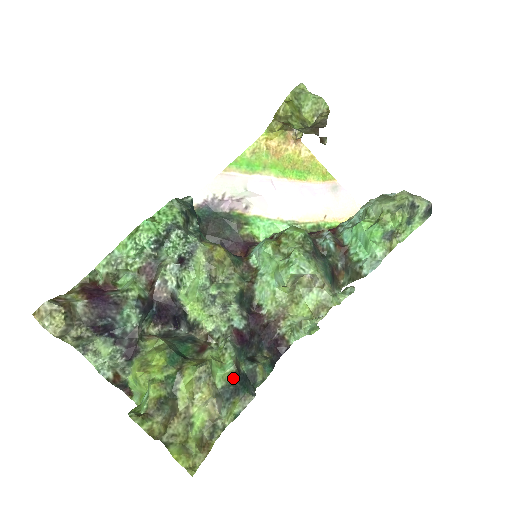
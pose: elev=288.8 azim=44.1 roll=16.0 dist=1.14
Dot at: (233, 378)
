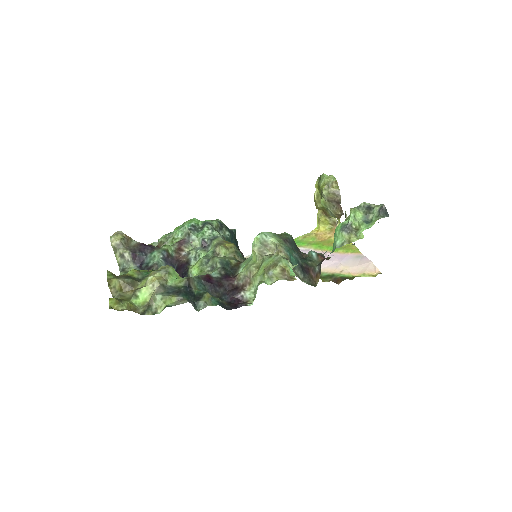
Dot at: (182, 286)
